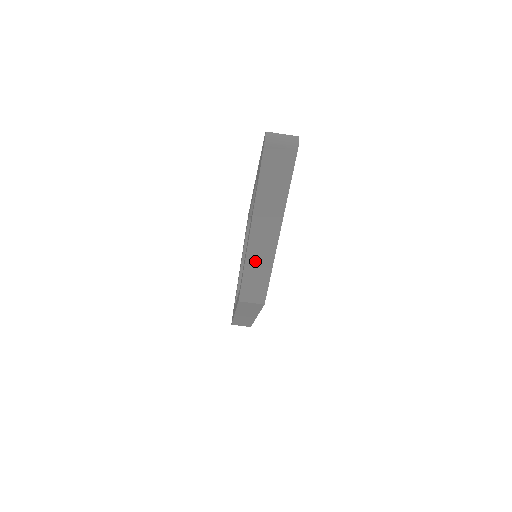
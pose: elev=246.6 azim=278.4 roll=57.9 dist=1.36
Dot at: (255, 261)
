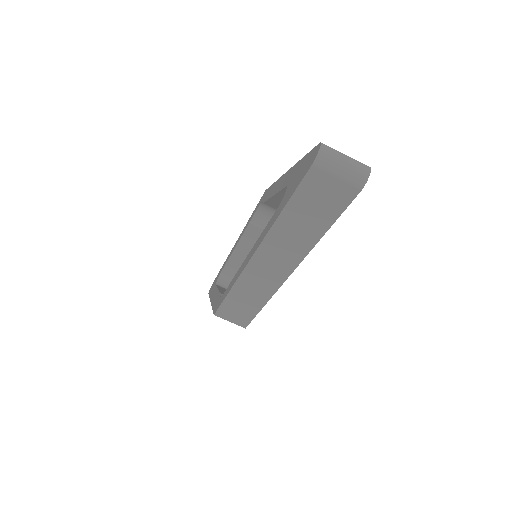
Dot at: (248, 287)
